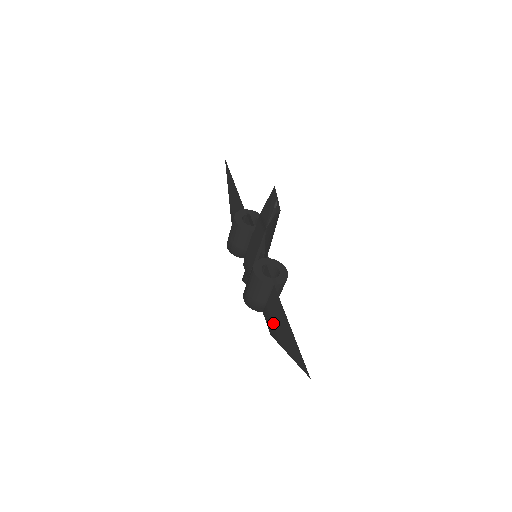
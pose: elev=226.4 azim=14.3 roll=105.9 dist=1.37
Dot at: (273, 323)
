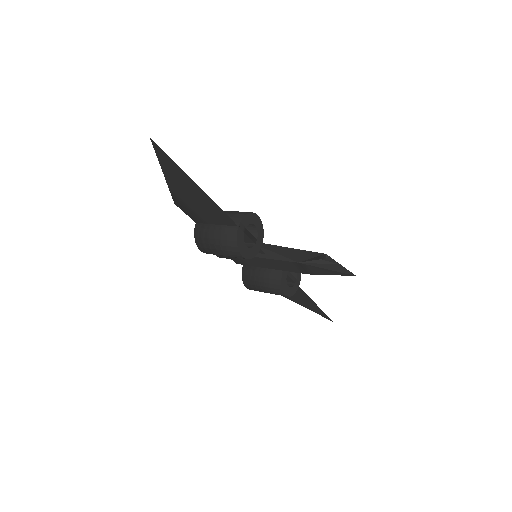
Dot at: occluded
